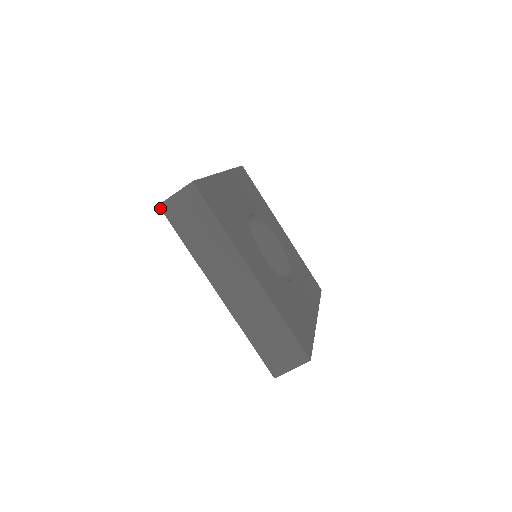
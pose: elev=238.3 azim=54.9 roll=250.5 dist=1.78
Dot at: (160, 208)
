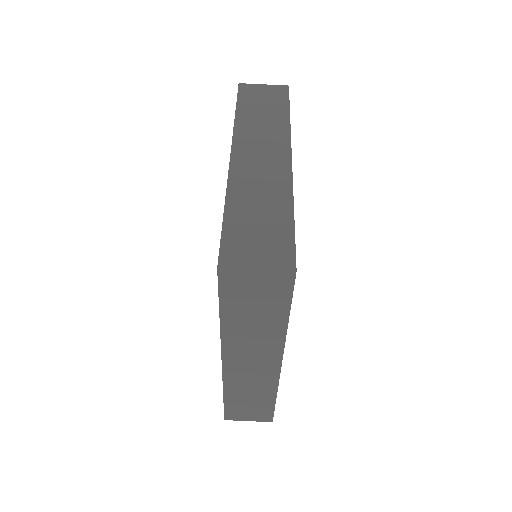
Dot at: (239, 85)
